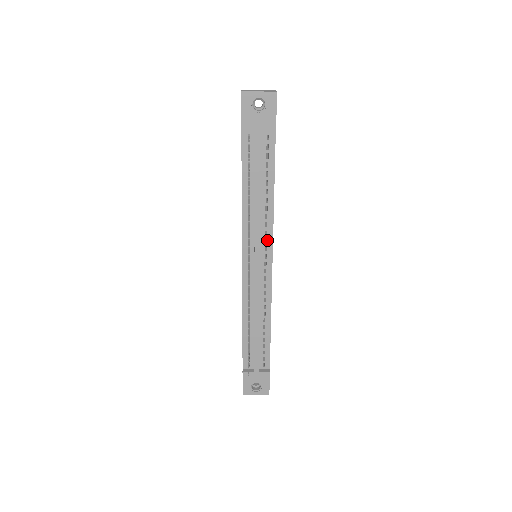
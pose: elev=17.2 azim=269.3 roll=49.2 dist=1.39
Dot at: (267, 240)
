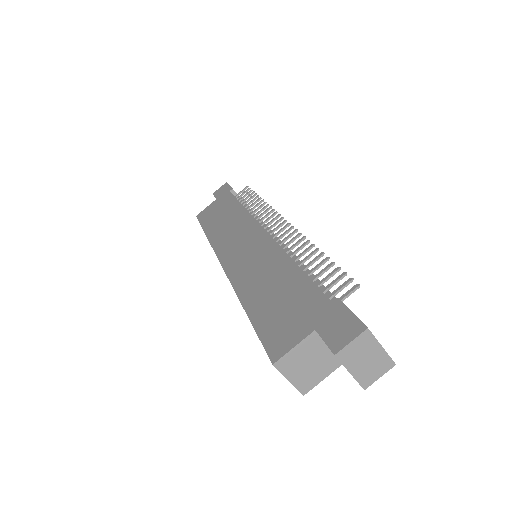
Dot at: occluded
